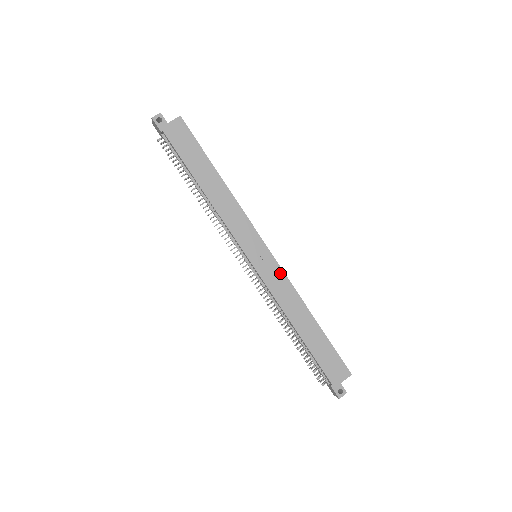
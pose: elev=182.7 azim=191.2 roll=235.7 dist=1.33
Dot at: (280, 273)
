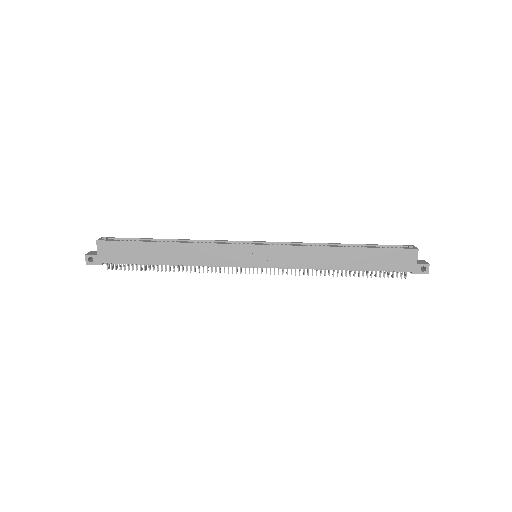
Dot at: (284, 249)
